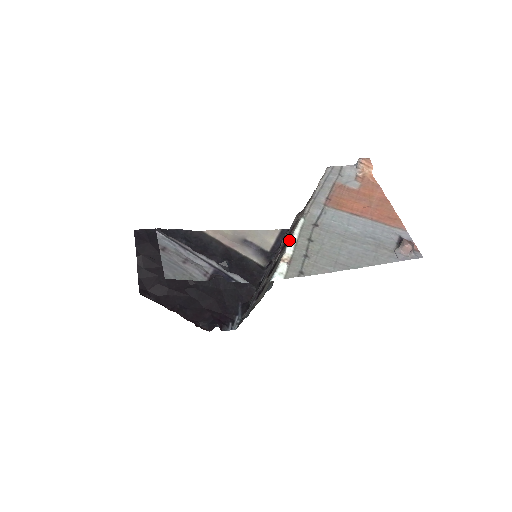
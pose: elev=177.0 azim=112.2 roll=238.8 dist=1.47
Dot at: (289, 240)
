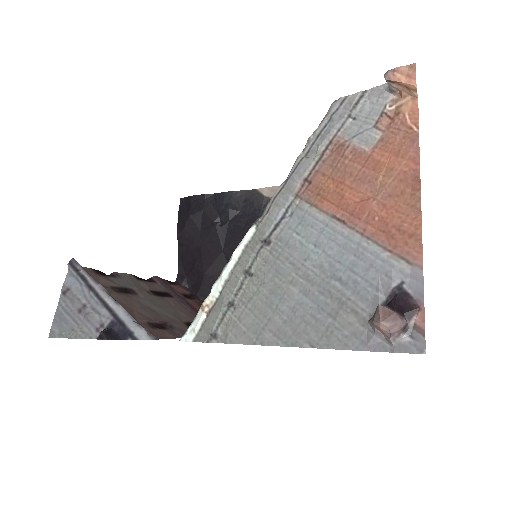
Dot at: occluded
